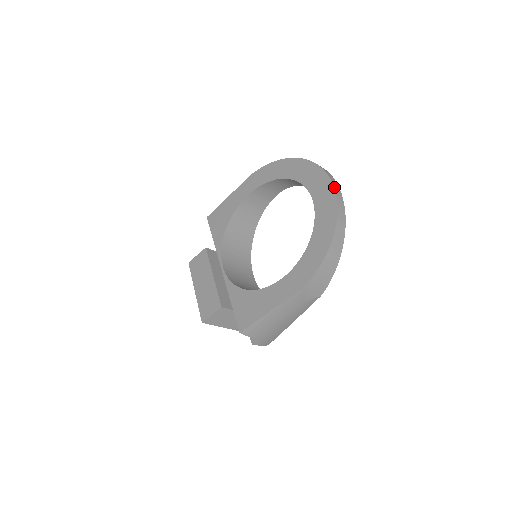
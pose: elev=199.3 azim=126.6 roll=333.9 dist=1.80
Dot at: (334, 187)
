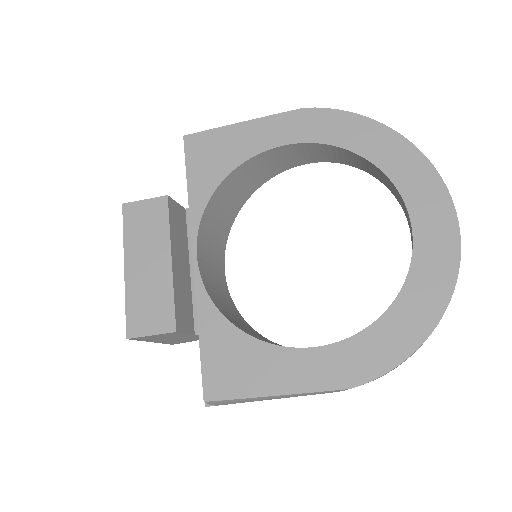
Dot at: (460, 235)
